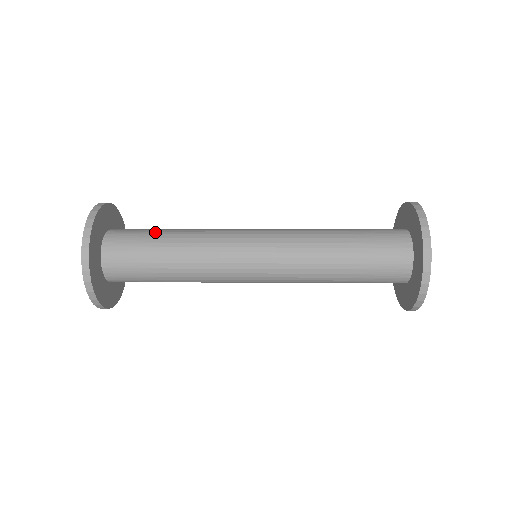
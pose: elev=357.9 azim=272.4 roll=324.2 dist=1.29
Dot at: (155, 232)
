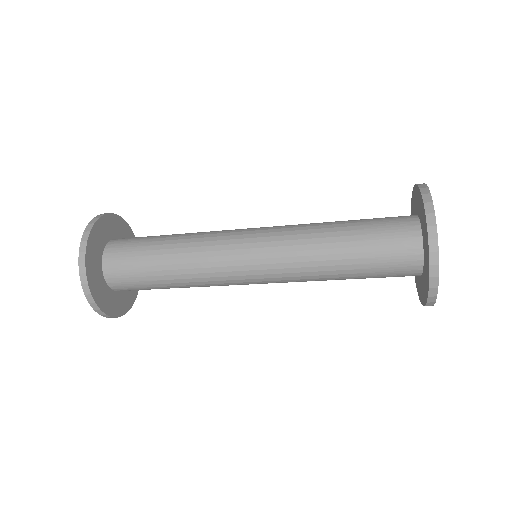
Dot at: (151, 242)
